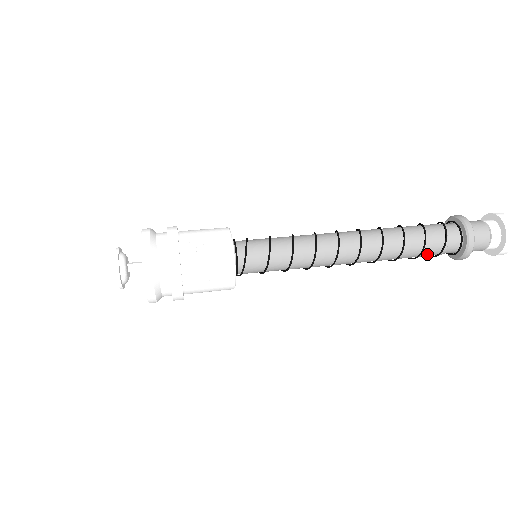
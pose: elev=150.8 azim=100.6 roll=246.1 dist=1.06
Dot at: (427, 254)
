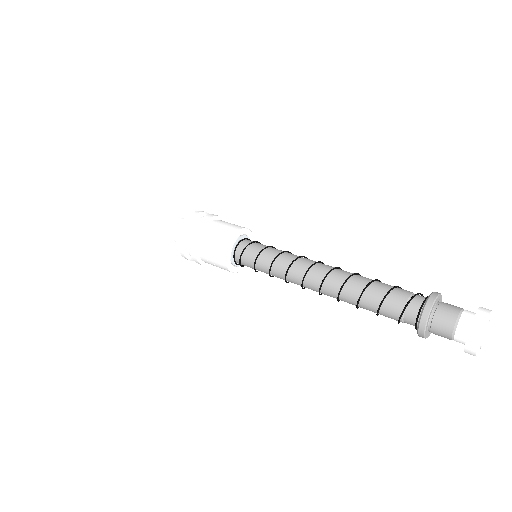
Dot at: occluded
